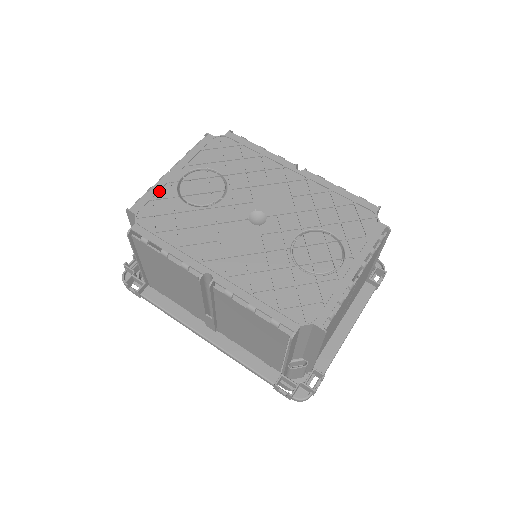
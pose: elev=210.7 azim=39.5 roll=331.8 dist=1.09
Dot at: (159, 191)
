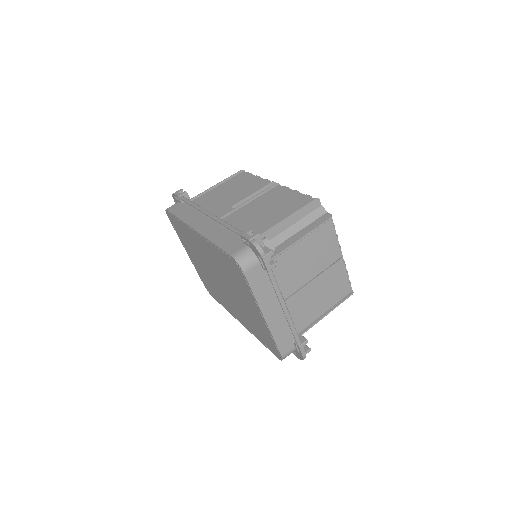
Dot at: occluded
